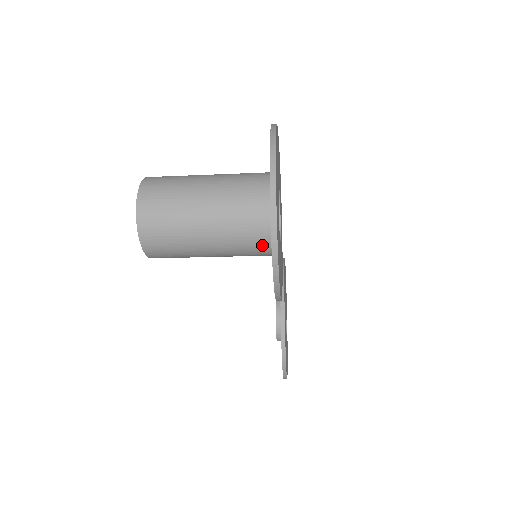
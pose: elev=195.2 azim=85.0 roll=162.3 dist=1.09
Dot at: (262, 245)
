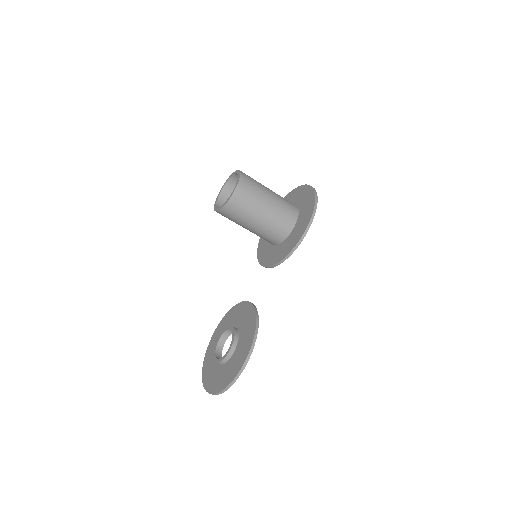
Dot at: (291, 219)
